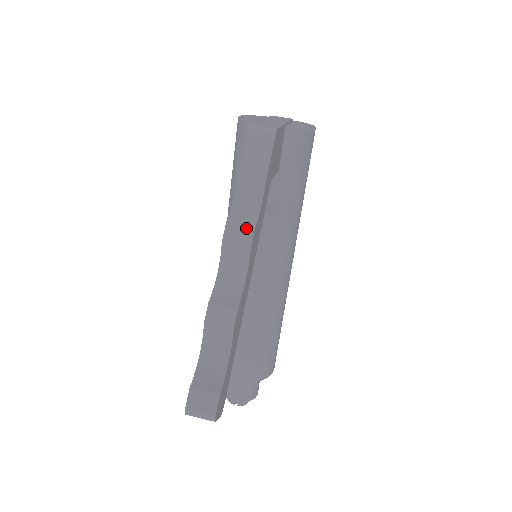
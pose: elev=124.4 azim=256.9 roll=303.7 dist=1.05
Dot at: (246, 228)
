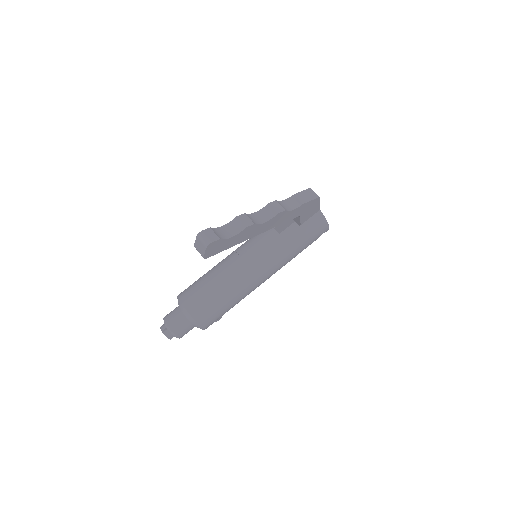
Dot at: (282, 207)
